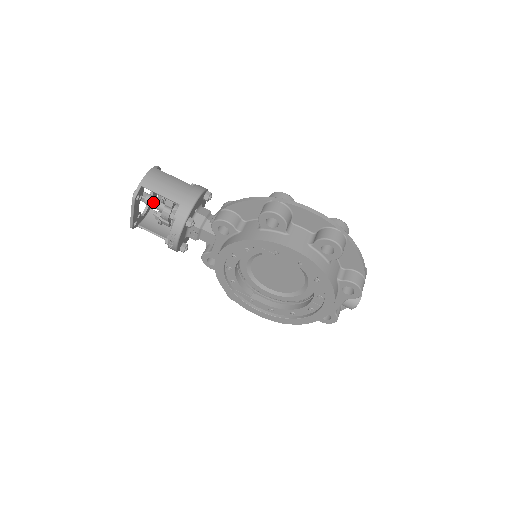
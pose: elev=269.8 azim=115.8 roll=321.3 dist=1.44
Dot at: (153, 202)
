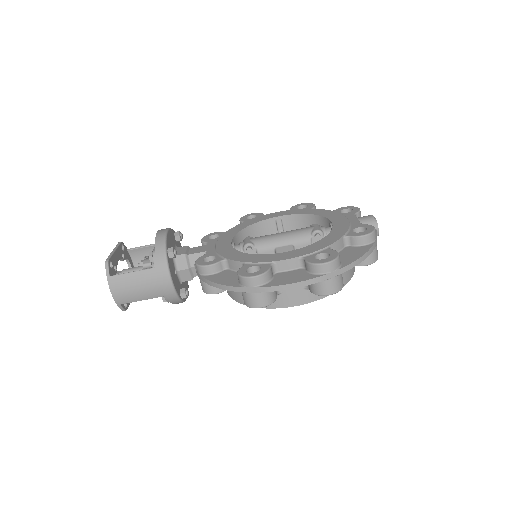
Dot at: occluded
